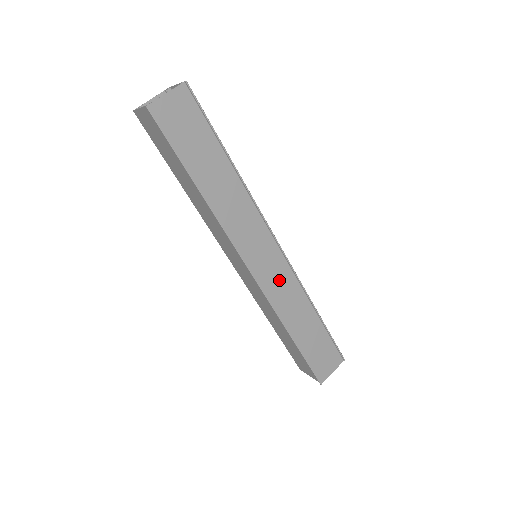
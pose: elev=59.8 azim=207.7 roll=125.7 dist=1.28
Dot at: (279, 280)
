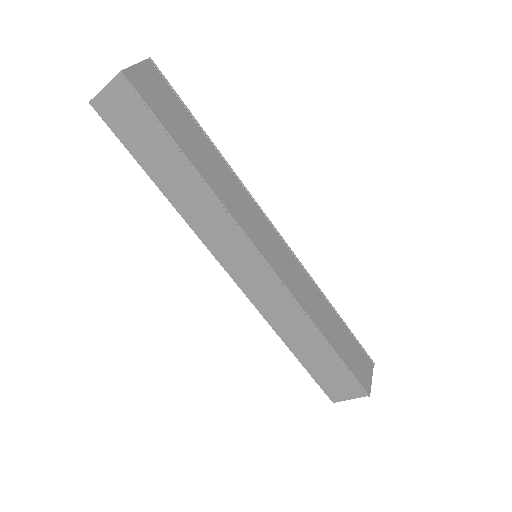
Dot at: (291, 272)
